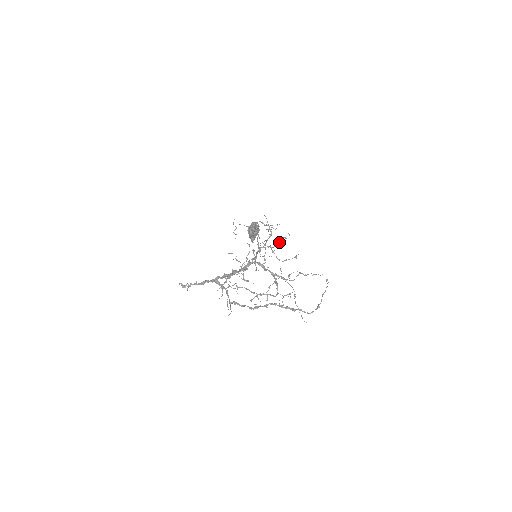
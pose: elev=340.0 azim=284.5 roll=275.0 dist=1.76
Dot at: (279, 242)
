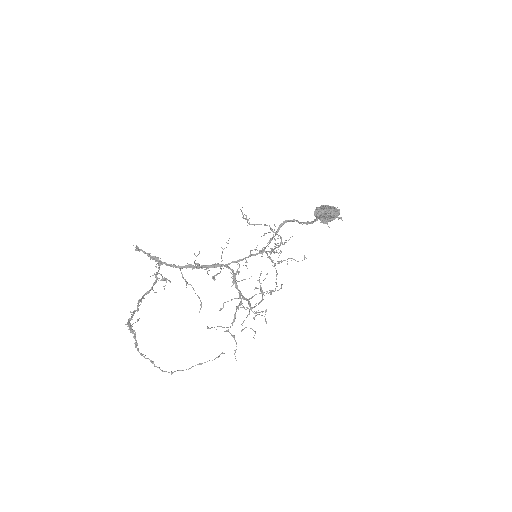
Dot at: (281, 260)
